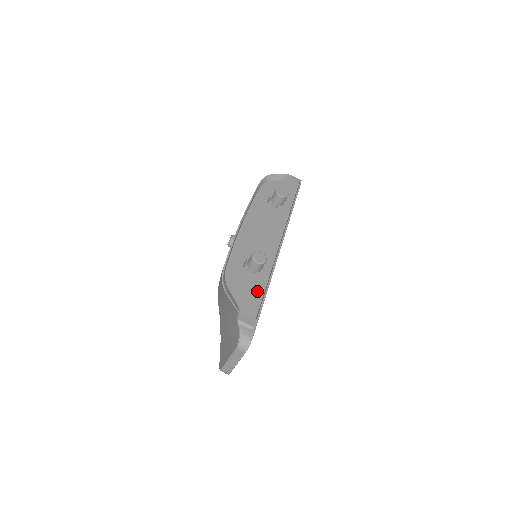
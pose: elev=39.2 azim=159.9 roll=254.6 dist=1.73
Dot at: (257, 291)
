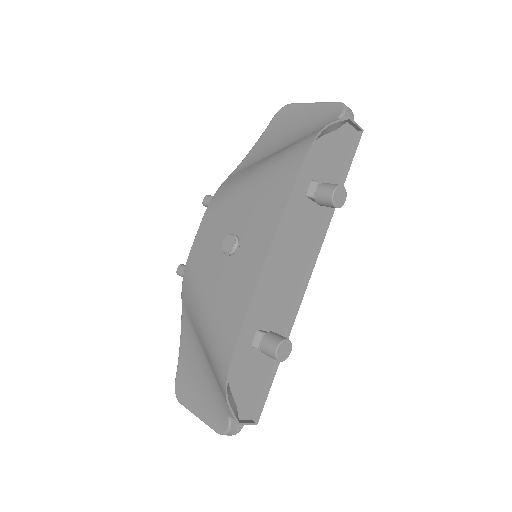
Dot at: (262, 375)
